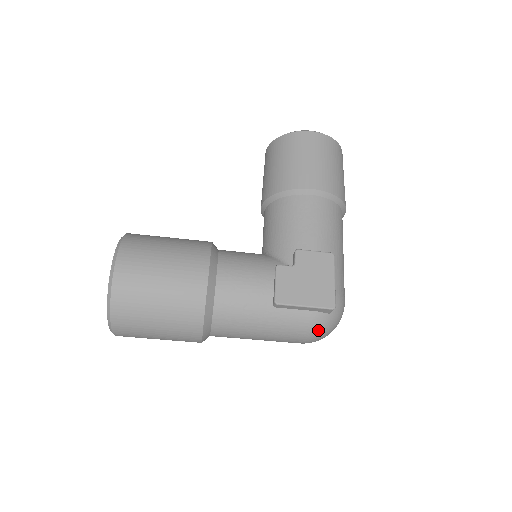
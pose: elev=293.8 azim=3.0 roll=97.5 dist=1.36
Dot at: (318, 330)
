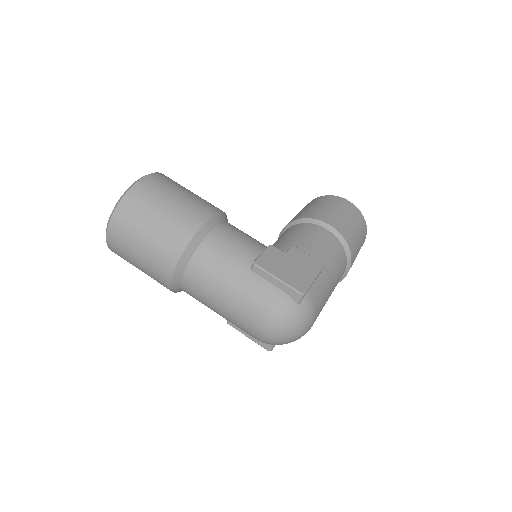
Dot at: (279, 315)
